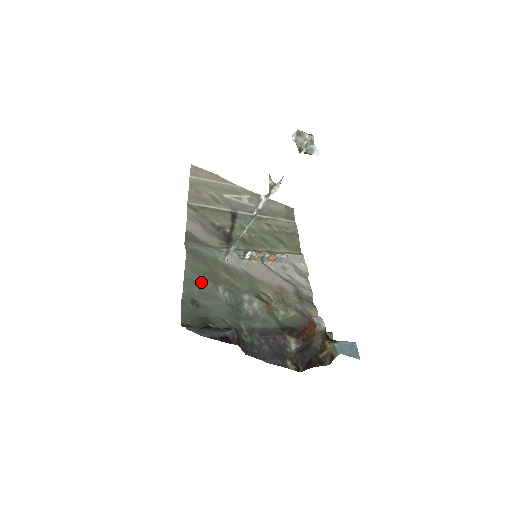
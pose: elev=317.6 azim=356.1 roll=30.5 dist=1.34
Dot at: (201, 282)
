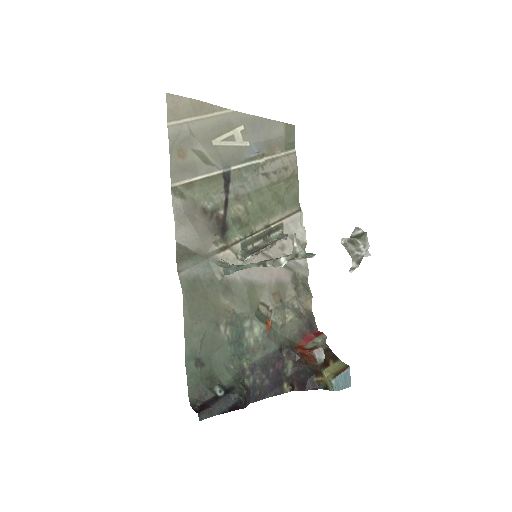
Dot at: (202, 330)
